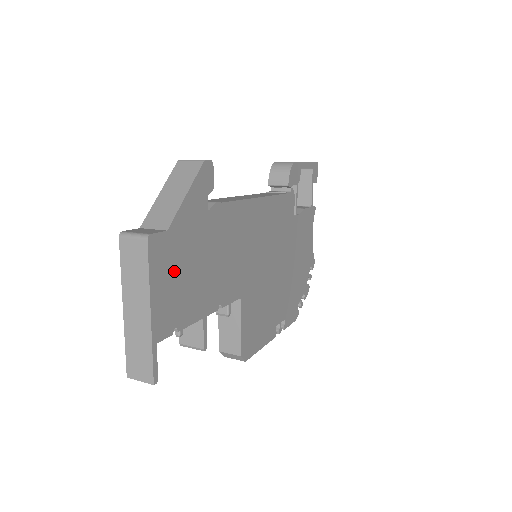
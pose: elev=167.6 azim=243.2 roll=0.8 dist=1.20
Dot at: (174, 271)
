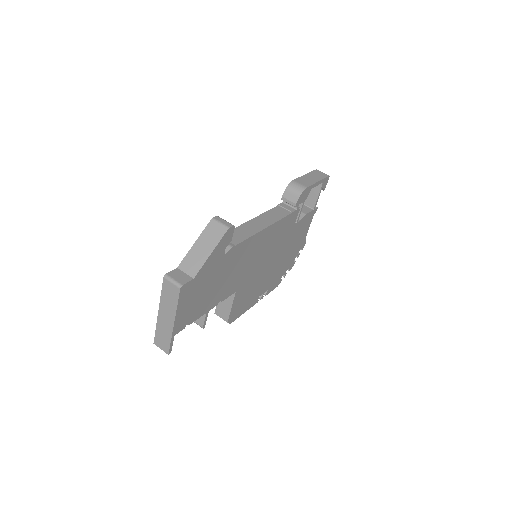
Dot at: (193, 297)
